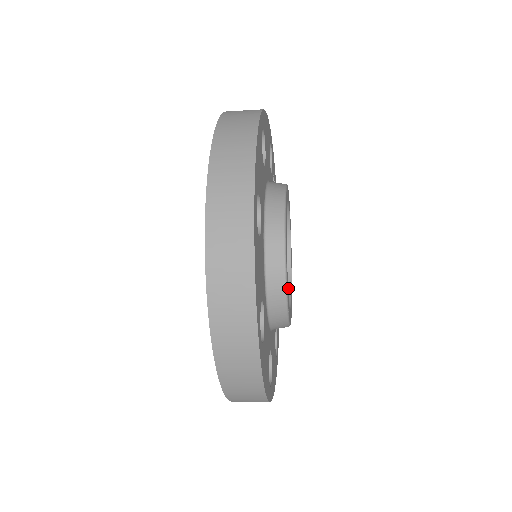
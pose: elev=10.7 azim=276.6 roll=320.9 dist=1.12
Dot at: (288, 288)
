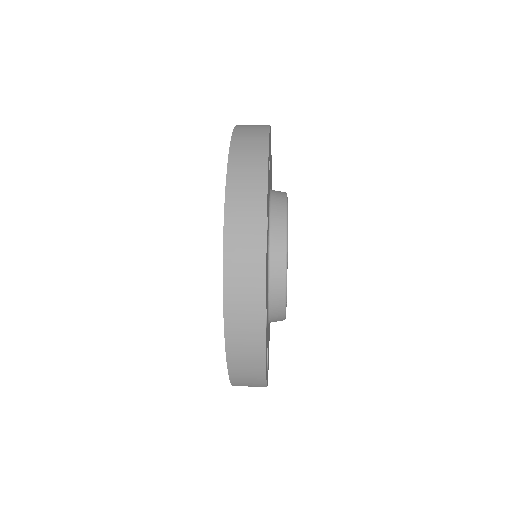
Dot at: occluded
